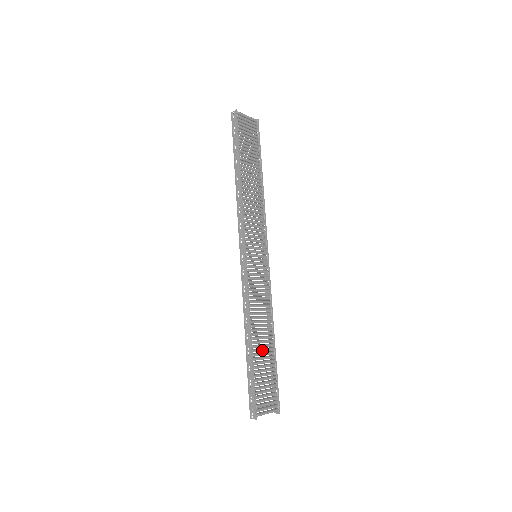
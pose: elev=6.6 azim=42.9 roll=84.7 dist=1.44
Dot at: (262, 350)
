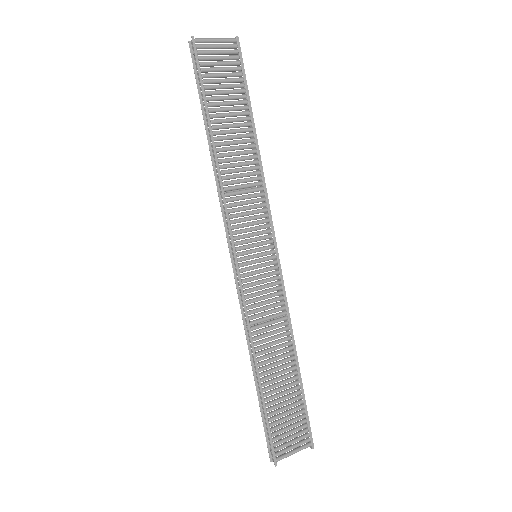
Dot at: (277, 380)
